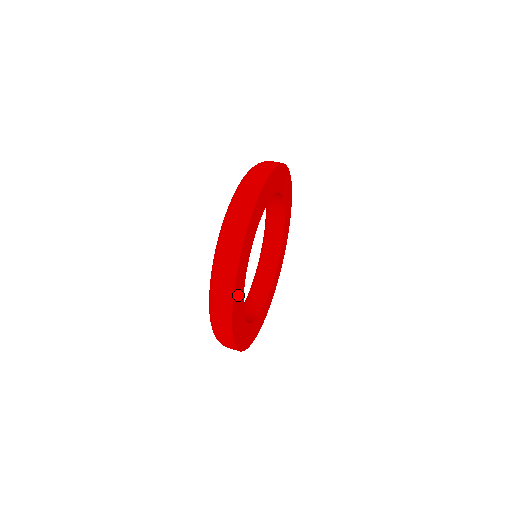
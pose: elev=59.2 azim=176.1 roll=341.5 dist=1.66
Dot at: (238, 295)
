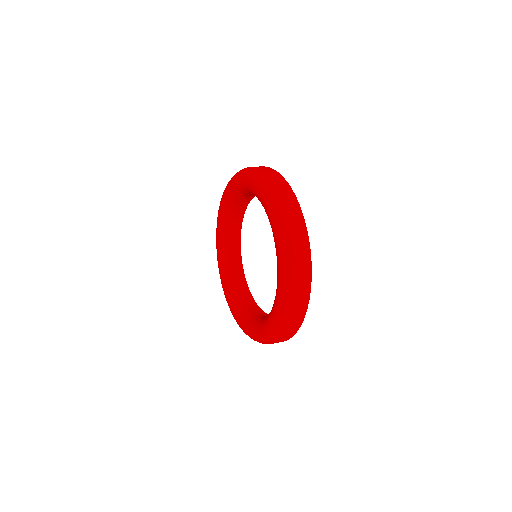
Dot at: occluded
